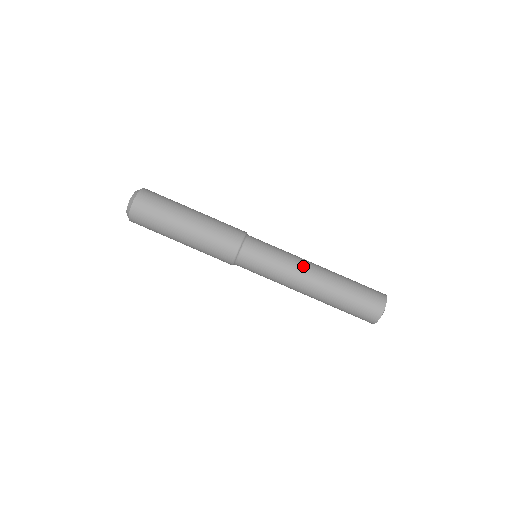
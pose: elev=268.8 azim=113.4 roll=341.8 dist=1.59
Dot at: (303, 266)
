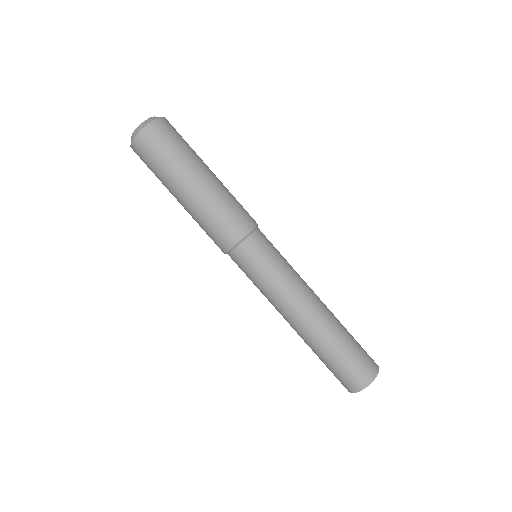
Dot at: (291, 305)
